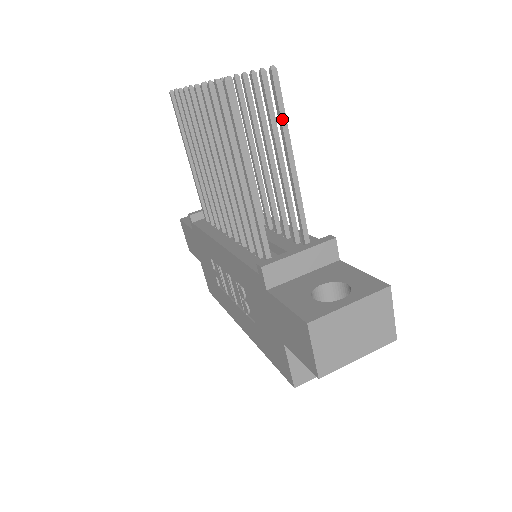
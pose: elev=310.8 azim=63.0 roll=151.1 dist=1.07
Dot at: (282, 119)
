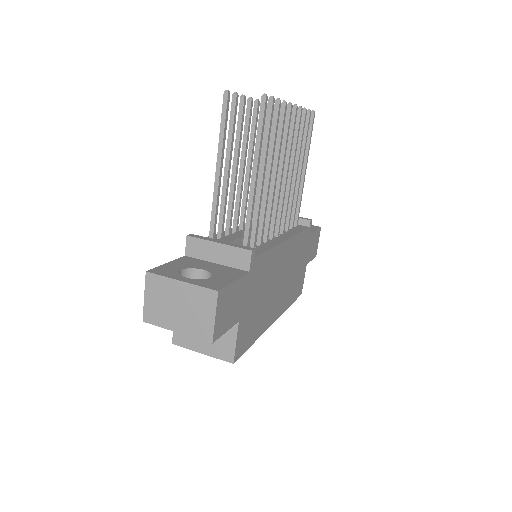
Dot at: (257, 137)
